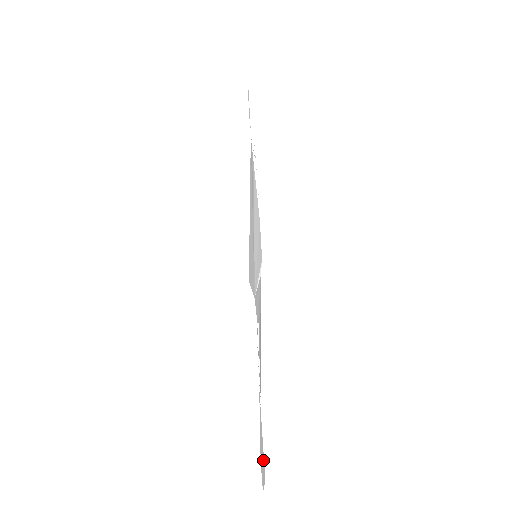
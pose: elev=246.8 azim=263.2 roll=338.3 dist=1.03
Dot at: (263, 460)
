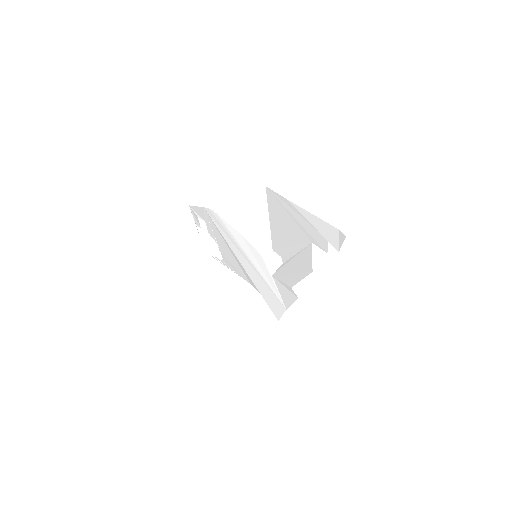
Dot at: (328, 227)
